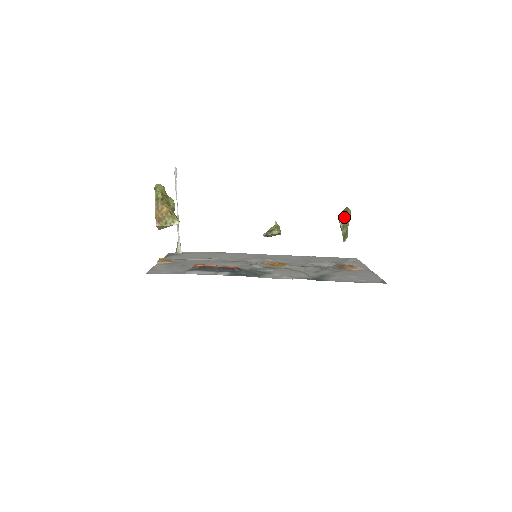
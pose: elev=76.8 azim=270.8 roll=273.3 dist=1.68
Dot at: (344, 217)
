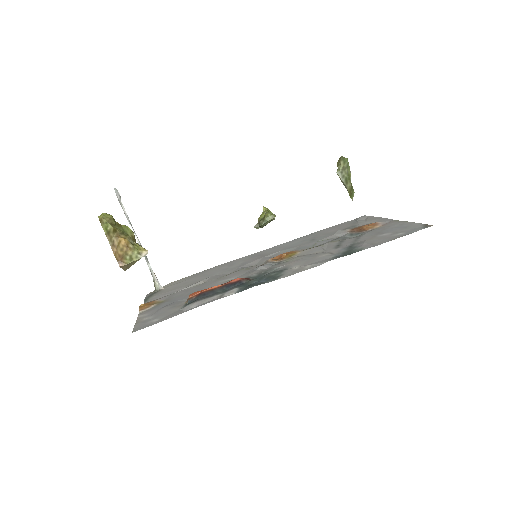
Dot at: (342, 169)
